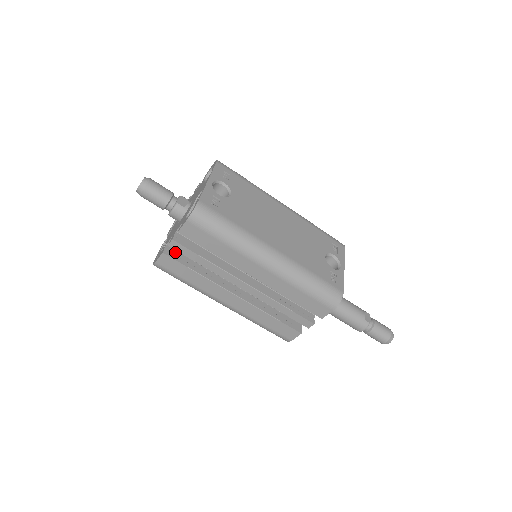
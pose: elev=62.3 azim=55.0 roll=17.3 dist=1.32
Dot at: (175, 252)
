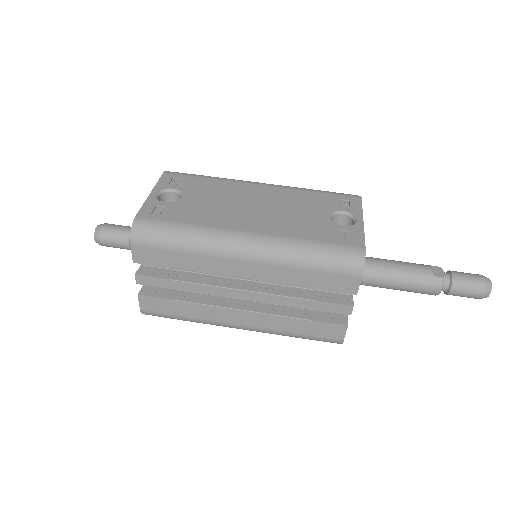
Dot at: (155, 289)
